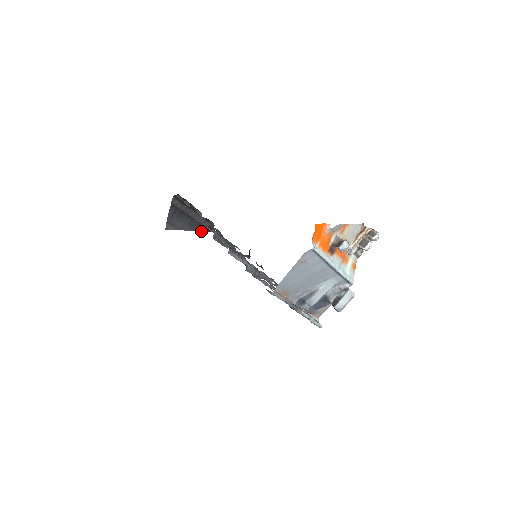
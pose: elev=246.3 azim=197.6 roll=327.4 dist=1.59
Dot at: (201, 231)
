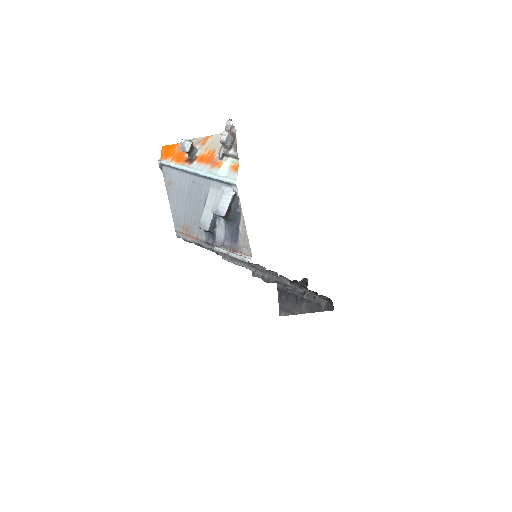
Dot at: occluded
